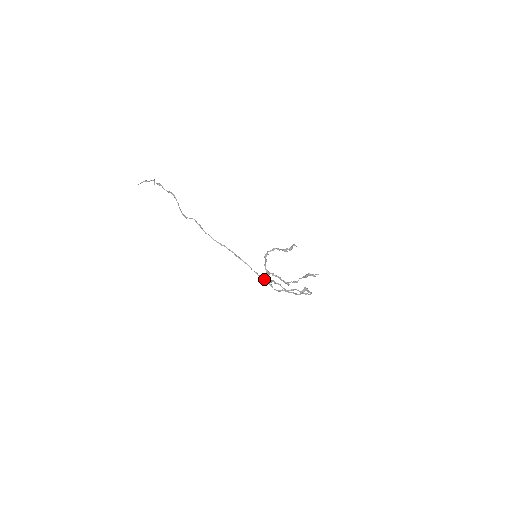
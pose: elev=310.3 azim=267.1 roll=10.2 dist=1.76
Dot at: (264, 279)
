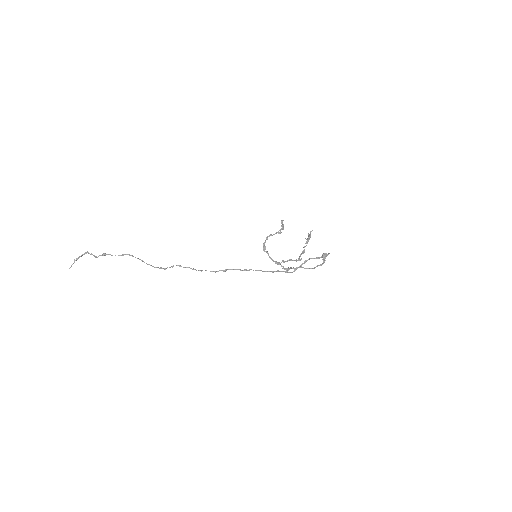
Dot at: (278, 271)
